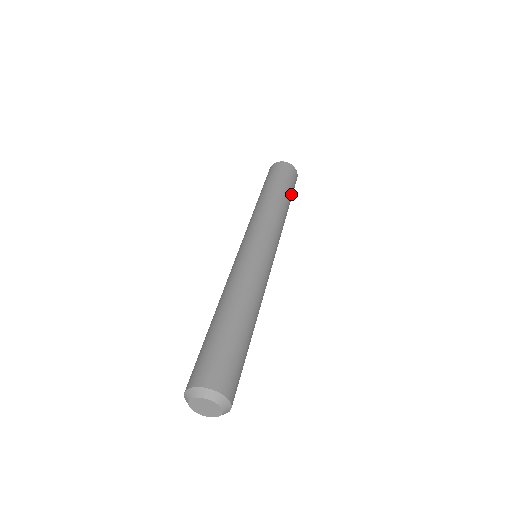
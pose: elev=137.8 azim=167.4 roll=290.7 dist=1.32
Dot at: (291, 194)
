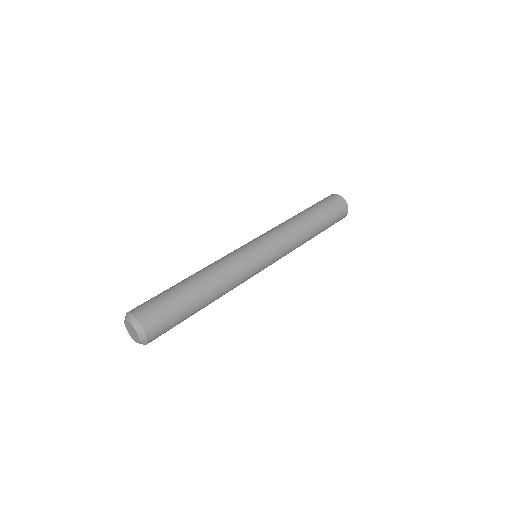
Dot at: occluded
